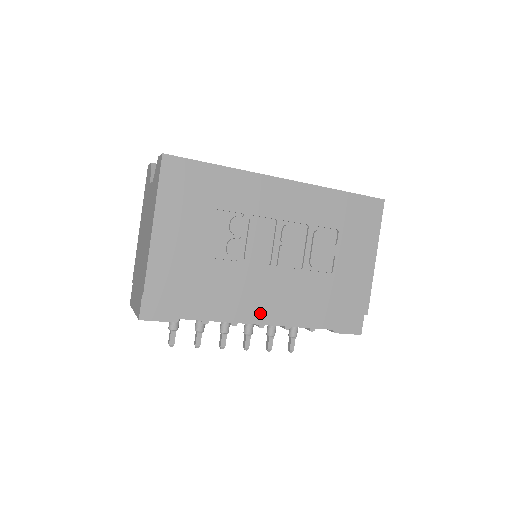
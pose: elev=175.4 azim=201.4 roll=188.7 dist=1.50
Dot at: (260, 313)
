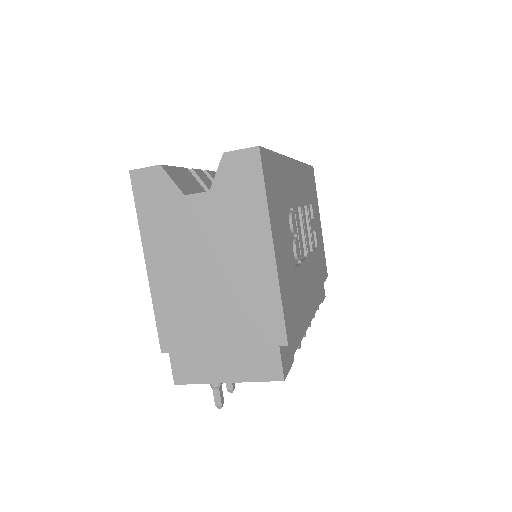
Dot at: (308, 311)
